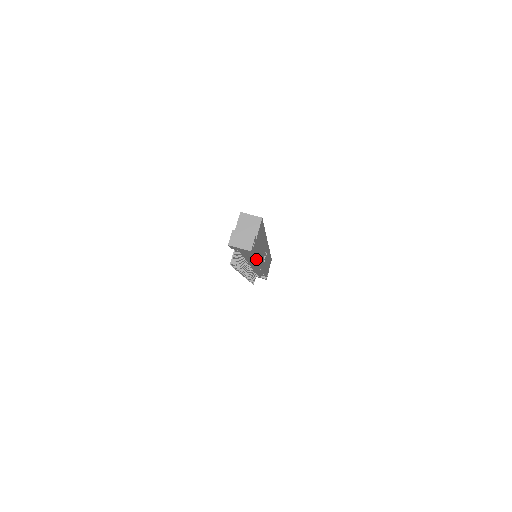
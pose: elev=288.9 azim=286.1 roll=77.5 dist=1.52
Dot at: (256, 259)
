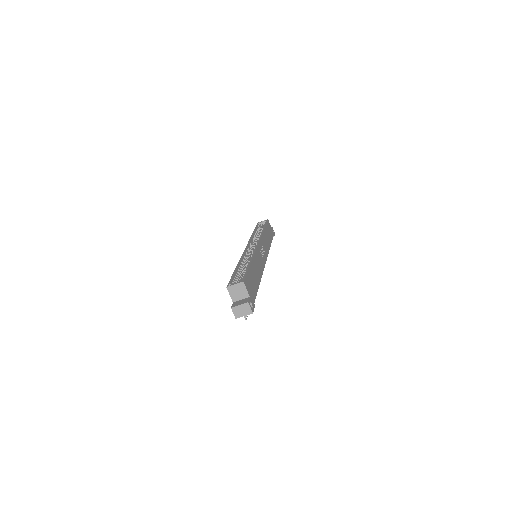
Dot at: (259, 283)
